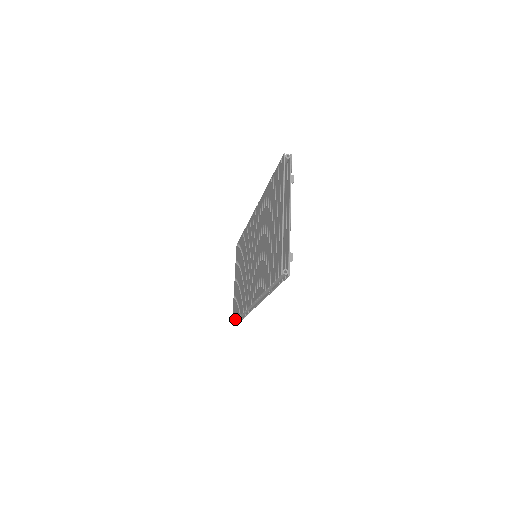
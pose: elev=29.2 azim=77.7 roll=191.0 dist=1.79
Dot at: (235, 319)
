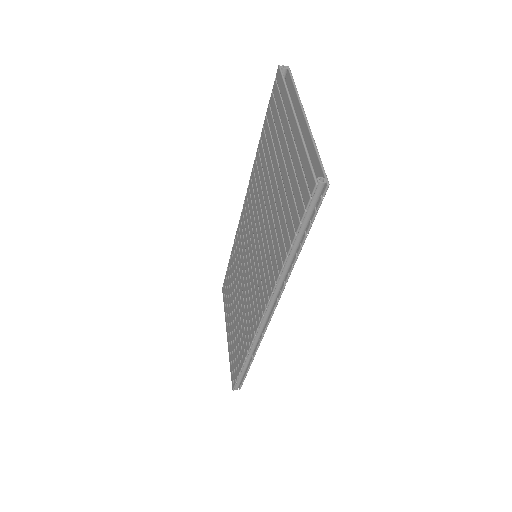
Dot at: (237, 376)
